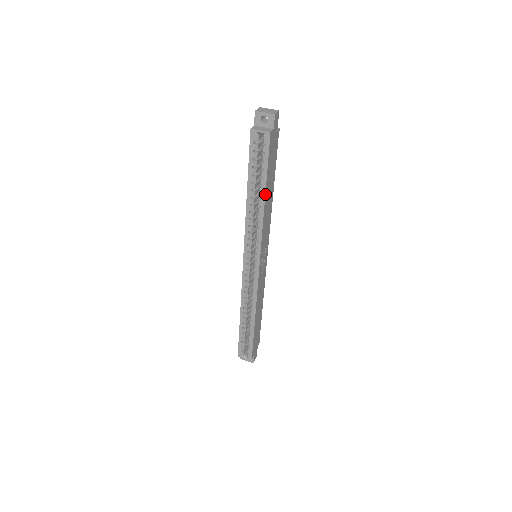
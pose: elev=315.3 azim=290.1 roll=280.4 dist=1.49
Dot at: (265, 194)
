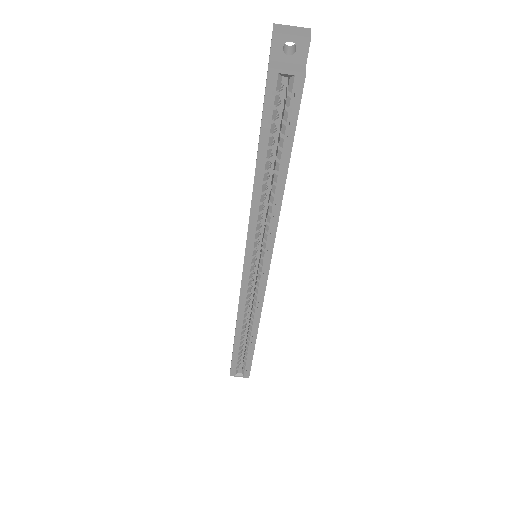
Dot at: (286, 175)
